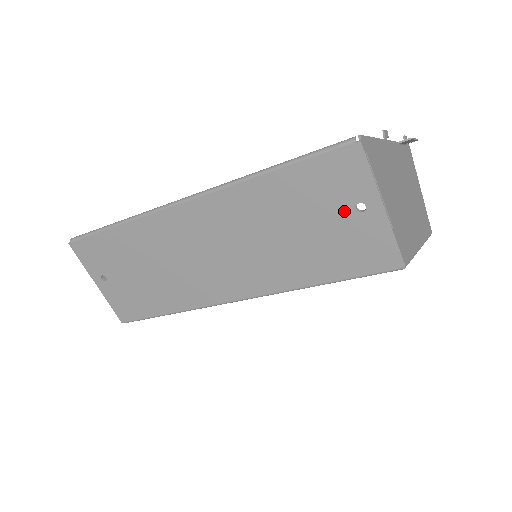
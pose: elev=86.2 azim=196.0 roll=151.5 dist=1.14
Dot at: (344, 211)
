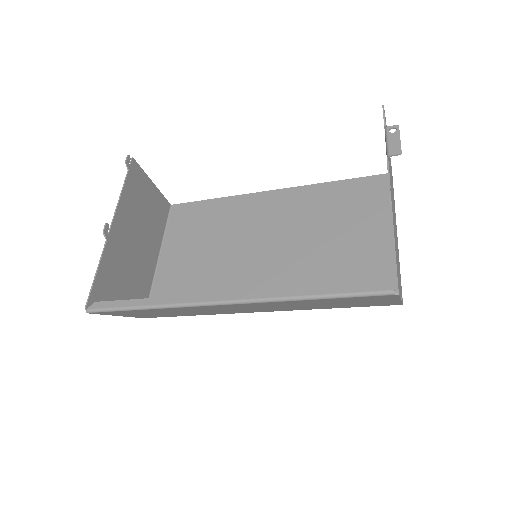
Dot at: occluded
